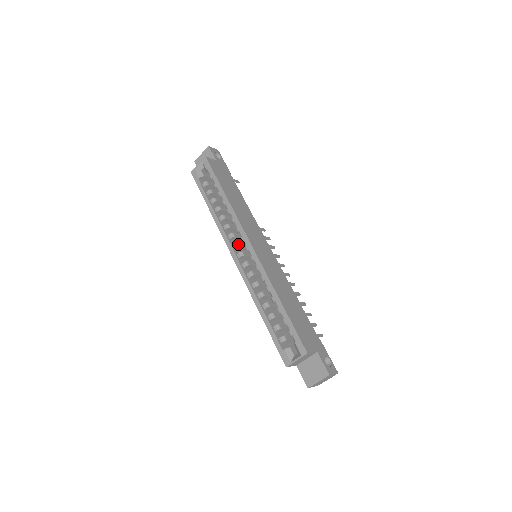
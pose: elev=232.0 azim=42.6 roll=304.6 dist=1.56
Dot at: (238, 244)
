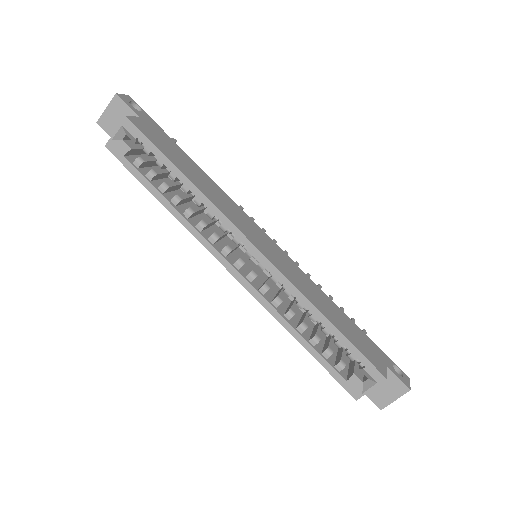
Dot at: (229, 248)
